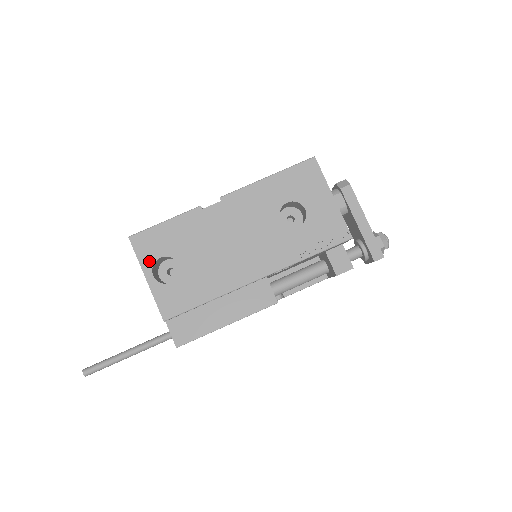
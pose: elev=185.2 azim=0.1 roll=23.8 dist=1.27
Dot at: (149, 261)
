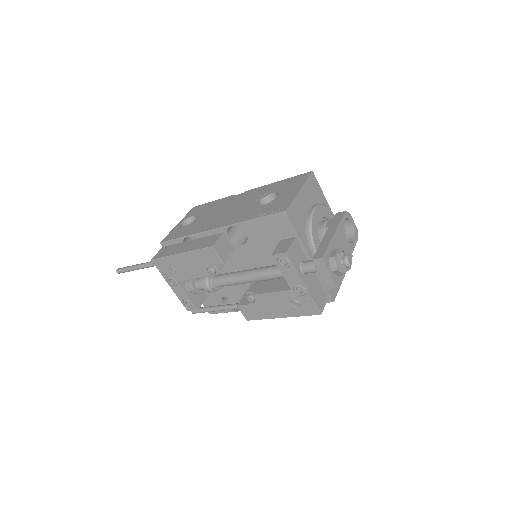
Dot at: (188, 217)
